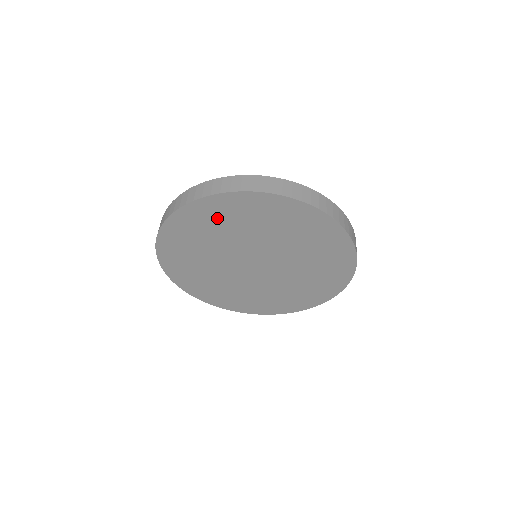
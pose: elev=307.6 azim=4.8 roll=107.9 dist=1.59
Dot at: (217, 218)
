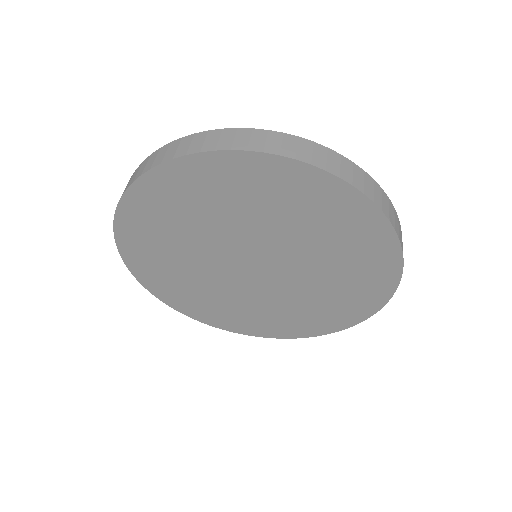
Dot at: (157, 223)
